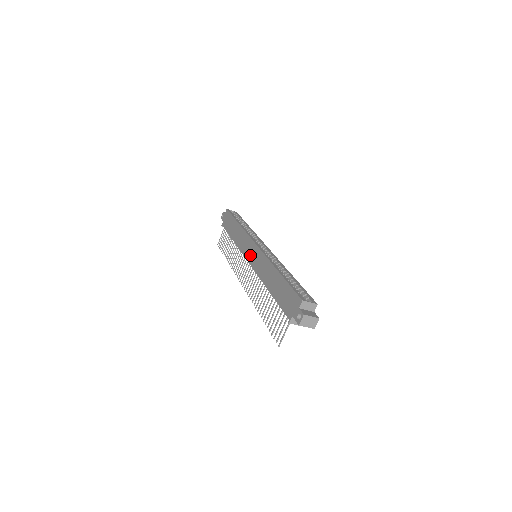
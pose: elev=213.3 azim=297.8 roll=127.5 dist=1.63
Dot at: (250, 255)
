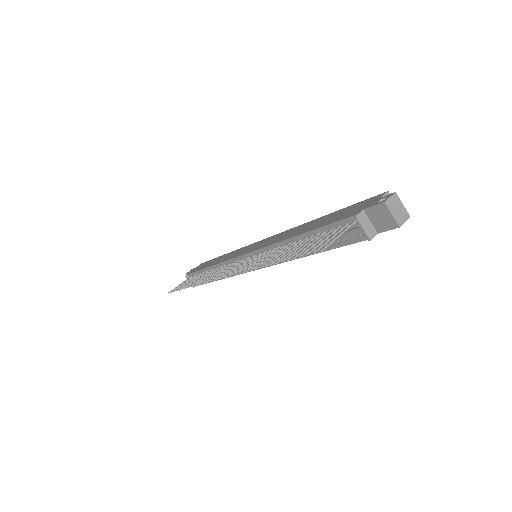
Dot at: (251, 248)
